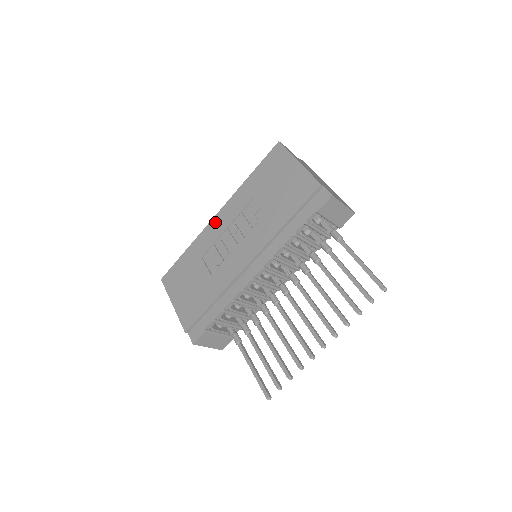
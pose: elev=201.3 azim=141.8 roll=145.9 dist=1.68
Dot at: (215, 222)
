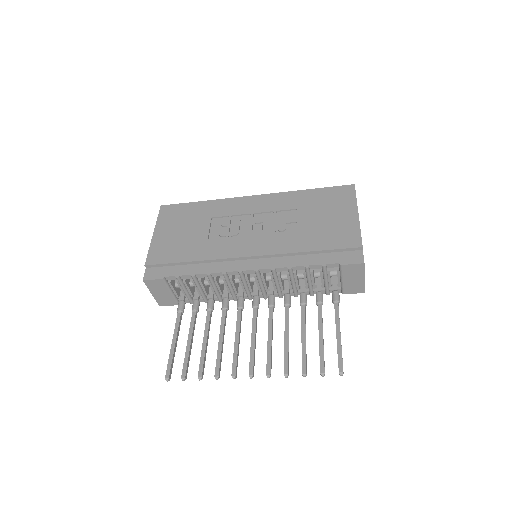
Dot at: (247, 200)
